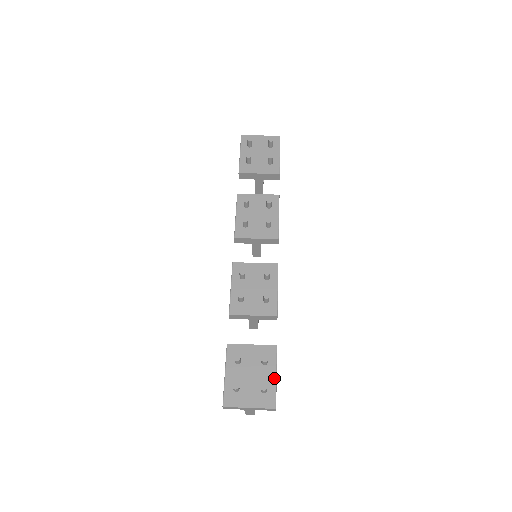
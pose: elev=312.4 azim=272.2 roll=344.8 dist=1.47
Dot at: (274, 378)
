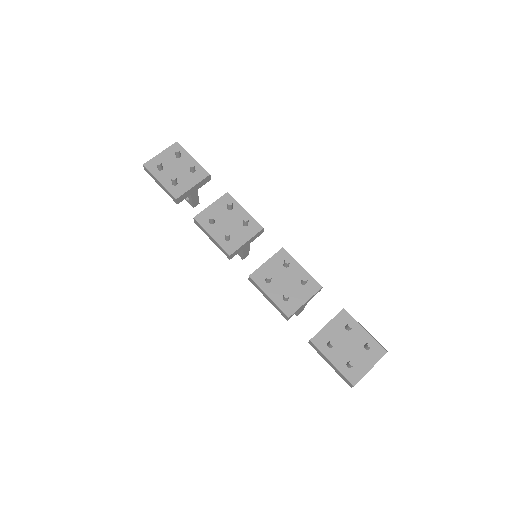
Dot at: (365, 332)
